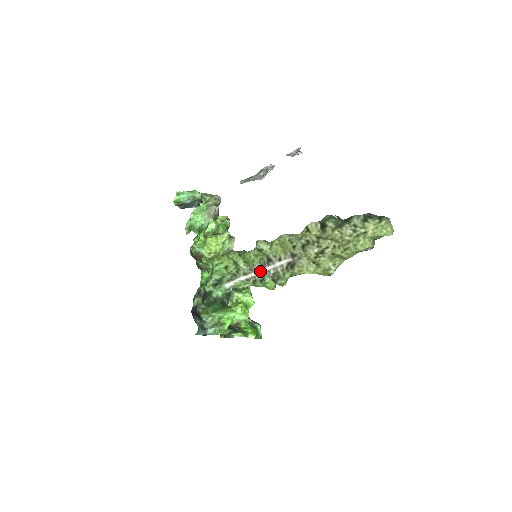
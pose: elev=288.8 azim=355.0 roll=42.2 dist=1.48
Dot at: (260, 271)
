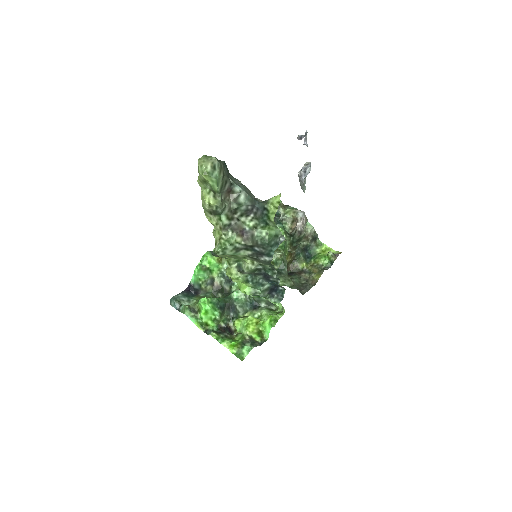
Dot at: occluded
